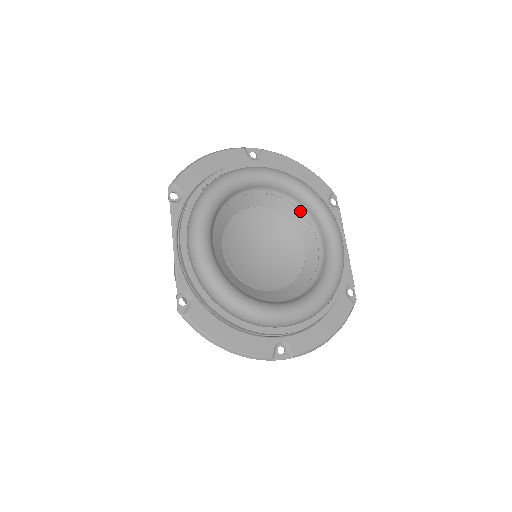
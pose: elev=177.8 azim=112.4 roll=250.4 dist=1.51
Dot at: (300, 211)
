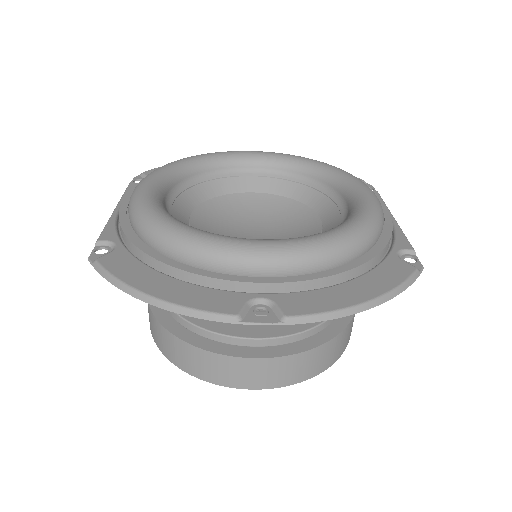
Dot at: (311, 188)
